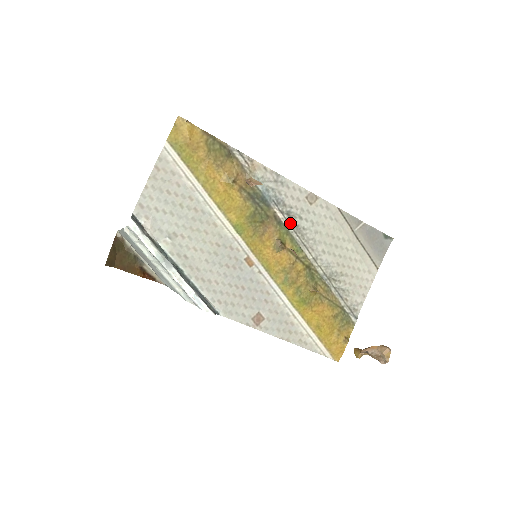
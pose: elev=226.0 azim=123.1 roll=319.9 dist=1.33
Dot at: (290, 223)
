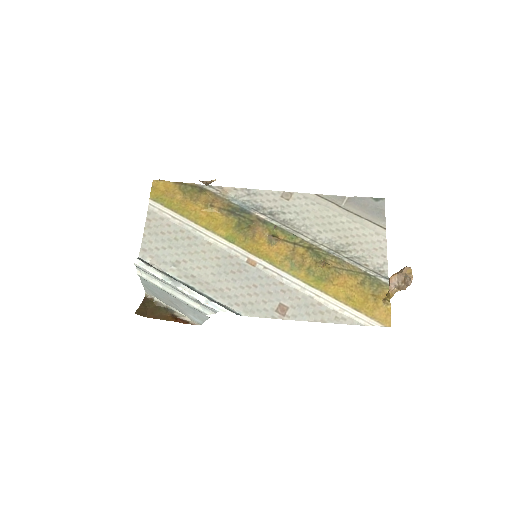
Dot at: (275, 220)
